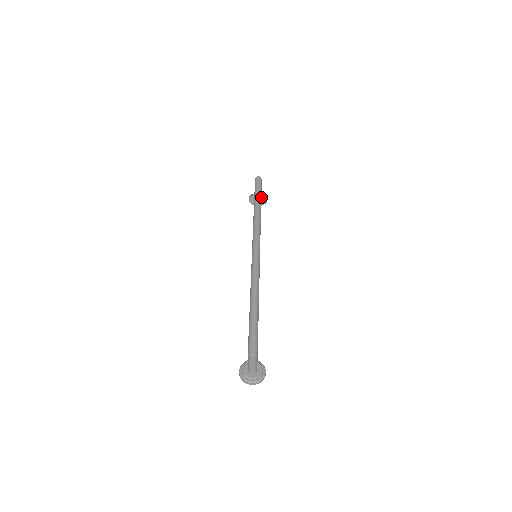
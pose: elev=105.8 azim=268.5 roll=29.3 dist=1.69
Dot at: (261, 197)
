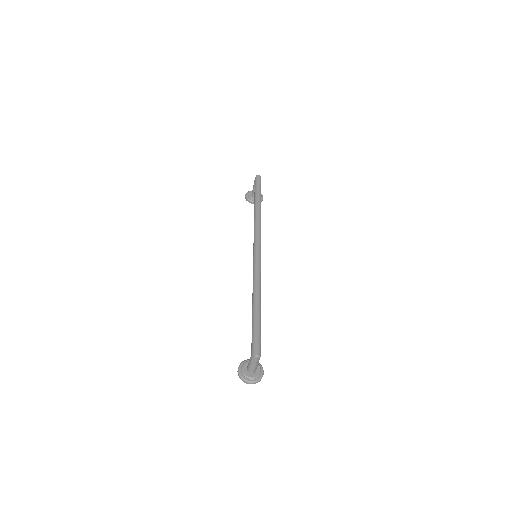
Dot at: occluded
